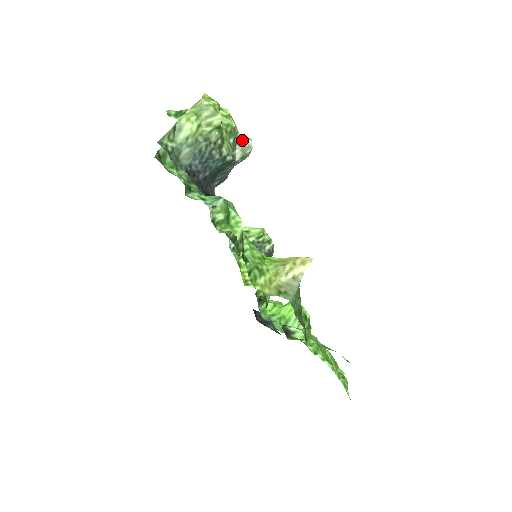
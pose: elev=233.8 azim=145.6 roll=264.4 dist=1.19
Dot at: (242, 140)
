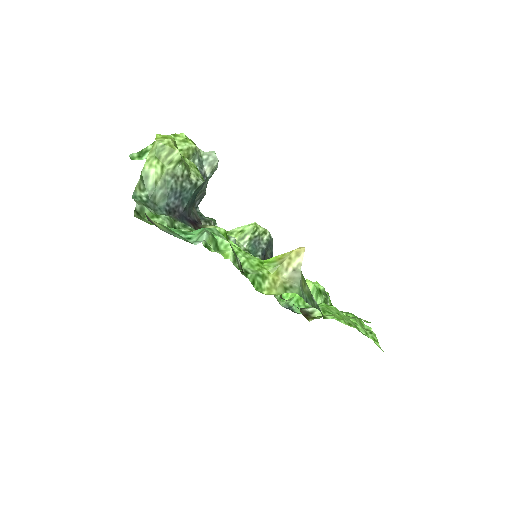
Dot at: (206, 156)
